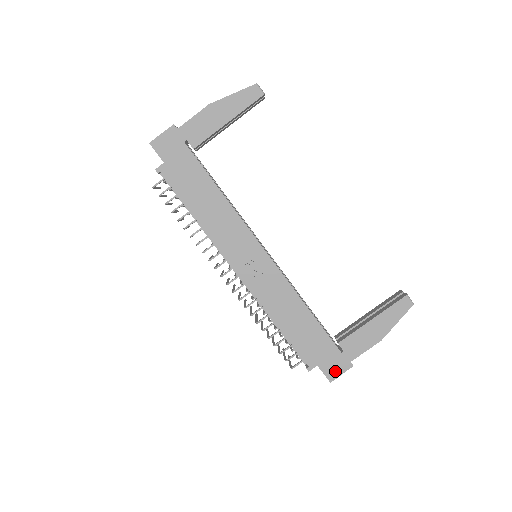
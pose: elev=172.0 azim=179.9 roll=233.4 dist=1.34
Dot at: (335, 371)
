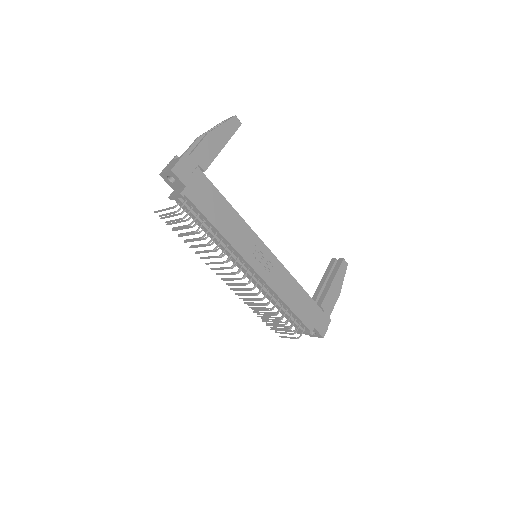
Dot at: (324, 328)
